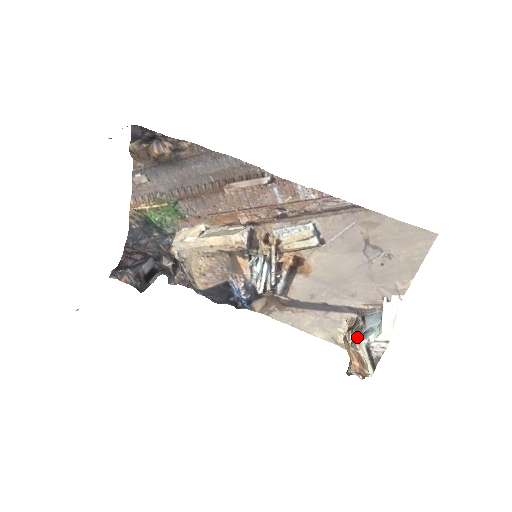
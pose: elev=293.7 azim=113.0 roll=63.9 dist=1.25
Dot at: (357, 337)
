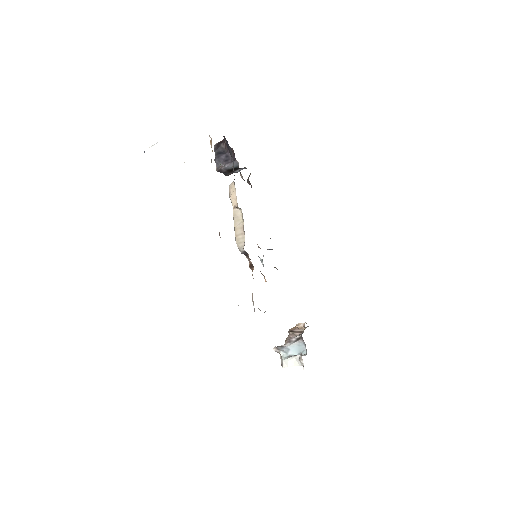
Dot at: (286, 340)
